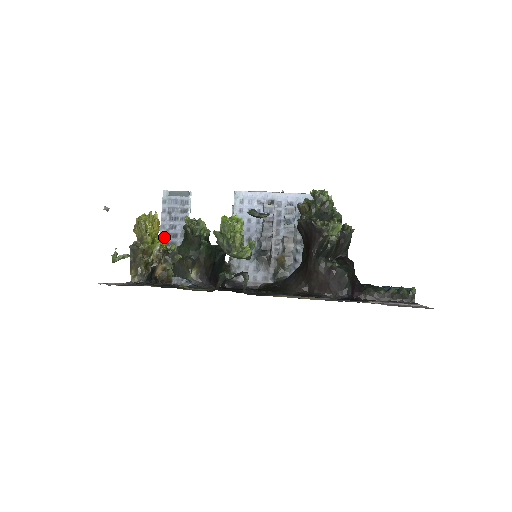
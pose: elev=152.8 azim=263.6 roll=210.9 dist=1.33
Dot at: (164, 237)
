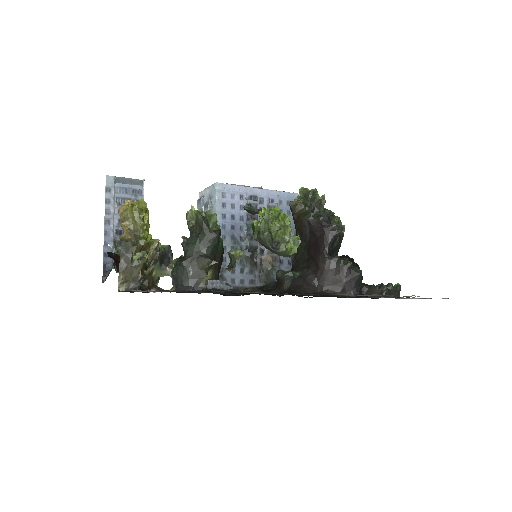
Dot at: (110, 235)
